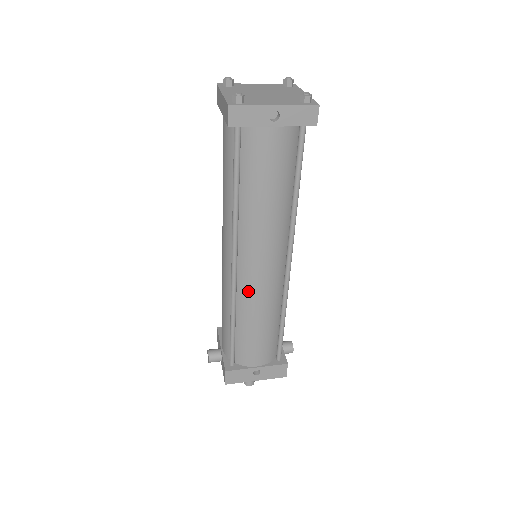
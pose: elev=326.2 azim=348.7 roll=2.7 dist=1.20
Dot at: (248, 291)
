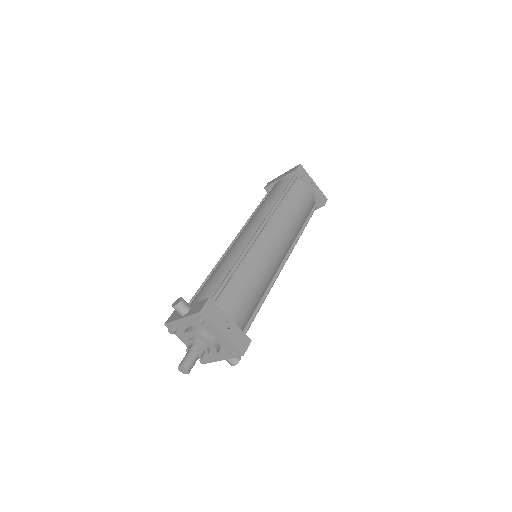
Dot at: (259, 251)
